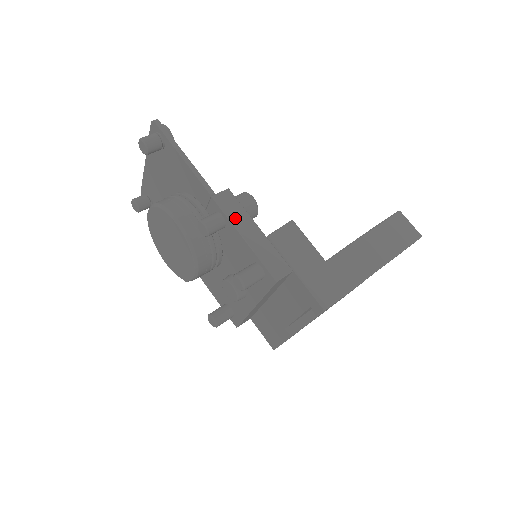
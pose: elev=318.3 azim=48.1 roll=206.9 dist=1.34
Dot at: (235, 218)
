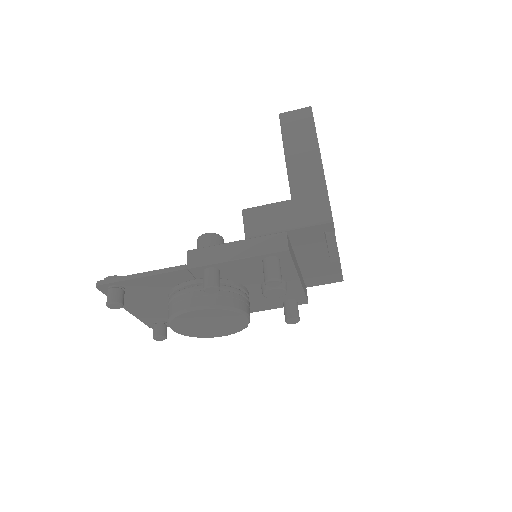
Dot at: (216, 258)
